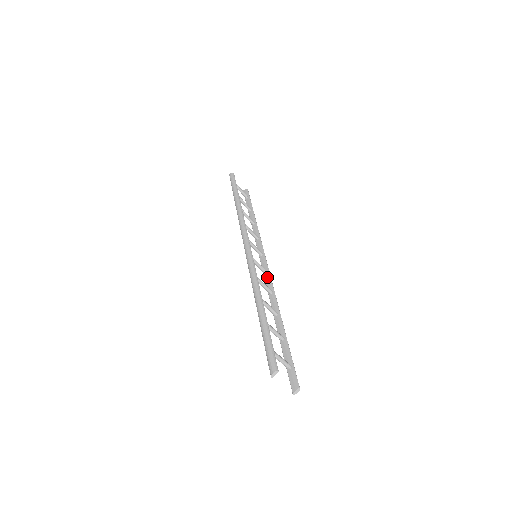
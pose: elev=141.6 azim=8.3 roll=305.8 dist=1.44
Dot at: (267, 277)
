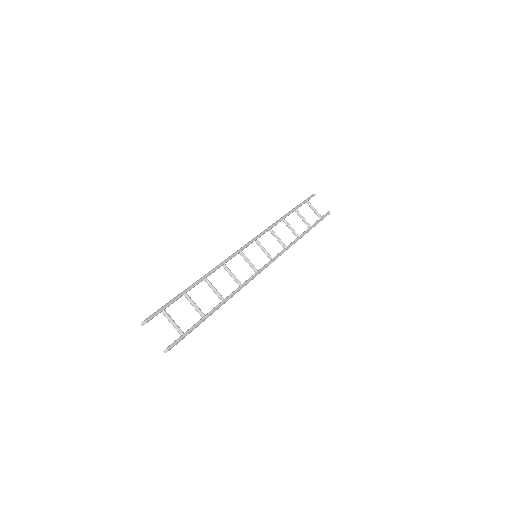
Dot at: (253, 275)
